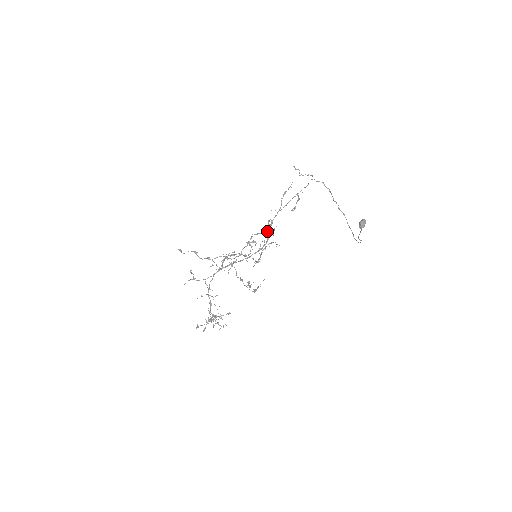
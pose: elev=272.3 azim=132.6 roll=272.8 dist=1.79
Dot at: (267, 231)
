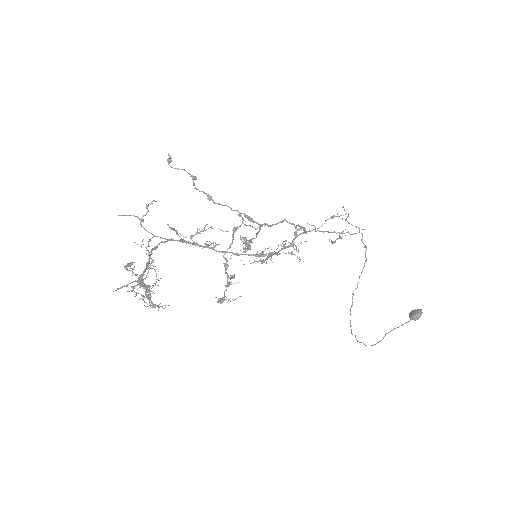
Dot at: (283, 241)
